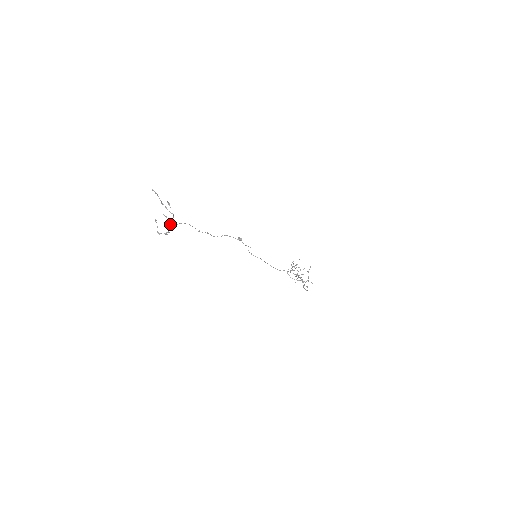
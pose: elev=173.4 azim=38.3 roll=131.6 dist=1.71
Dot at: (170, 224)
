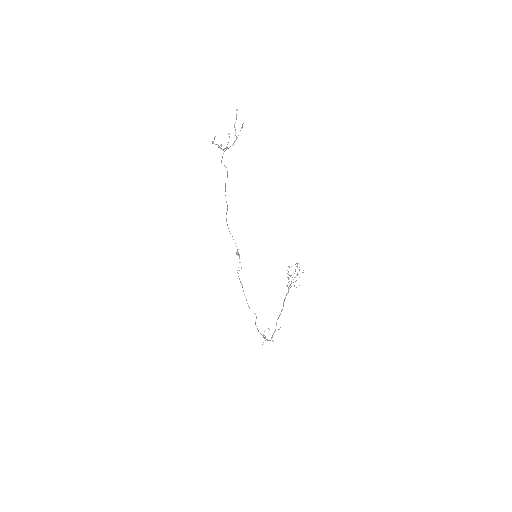
Dot at: (226, 146)
